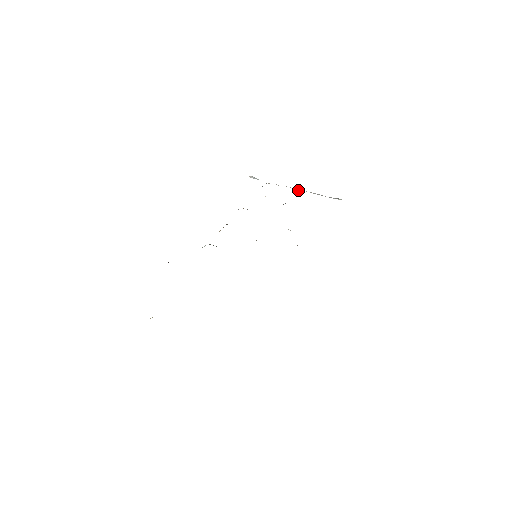
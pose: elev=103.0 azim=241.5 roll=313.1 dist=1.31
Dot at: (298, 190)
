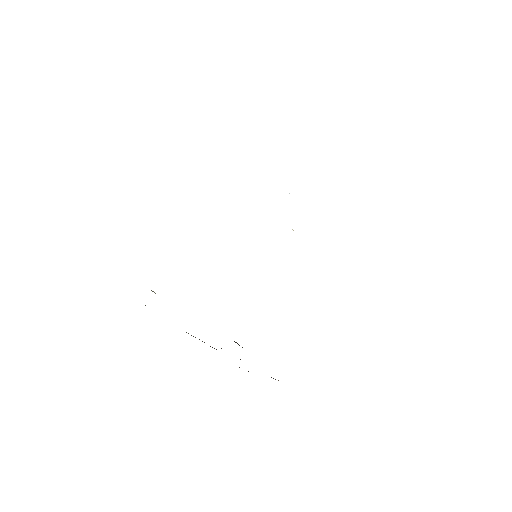
Dot at: occluded
